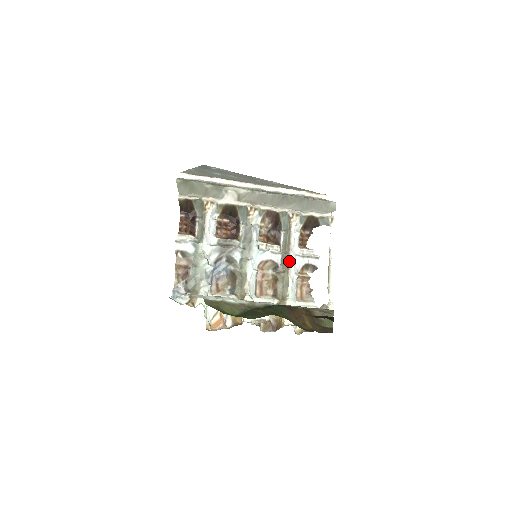
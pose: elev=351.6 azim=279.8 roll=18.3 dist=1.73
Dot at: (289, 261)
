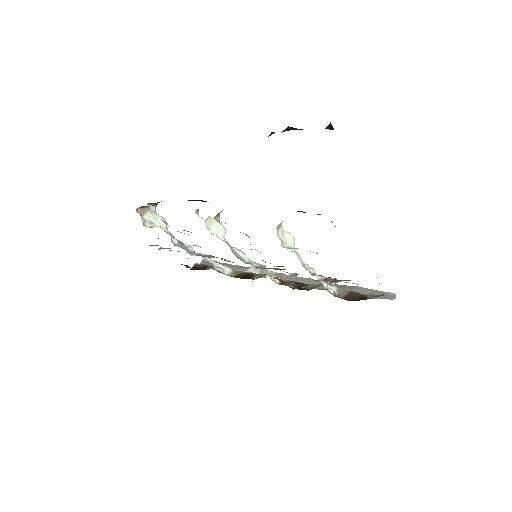
Dot at: occluded
